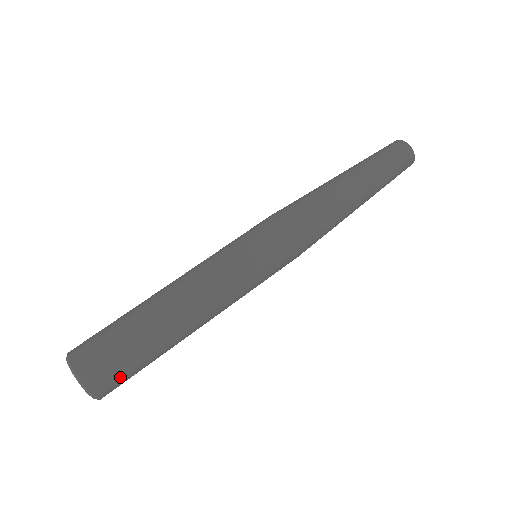
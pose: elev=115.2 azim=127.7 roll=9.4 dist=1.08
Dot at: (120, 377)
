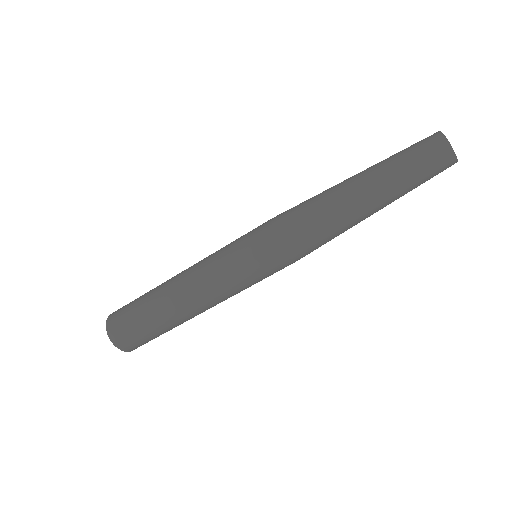
Dot at: (146, 342)
